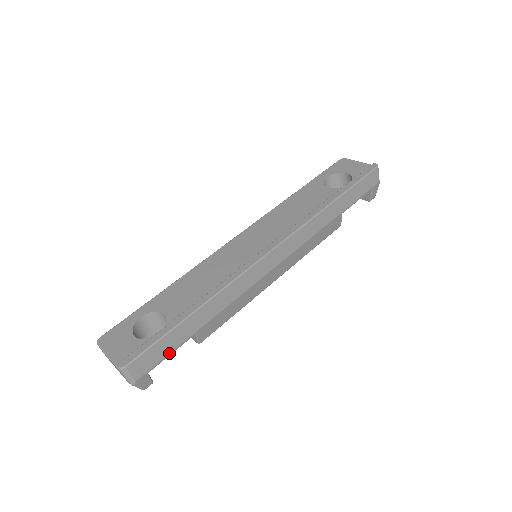
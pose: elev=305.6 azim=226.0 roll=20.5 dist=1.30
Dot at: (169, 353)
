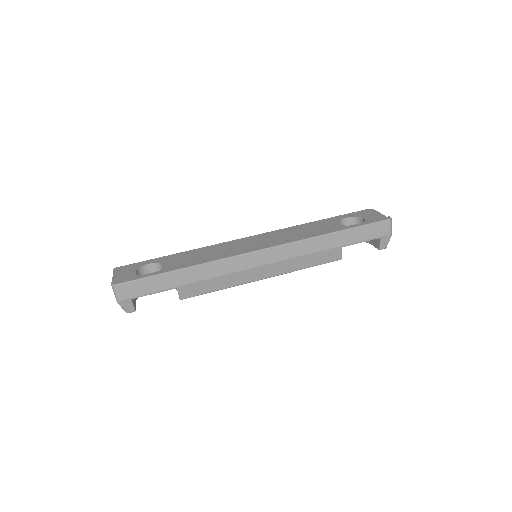
Dot at: (152, 292)
